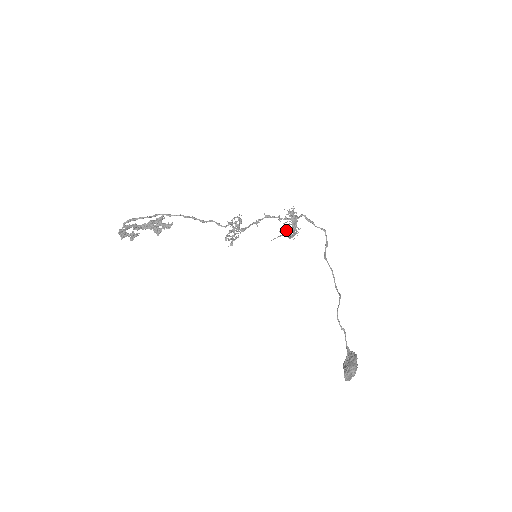
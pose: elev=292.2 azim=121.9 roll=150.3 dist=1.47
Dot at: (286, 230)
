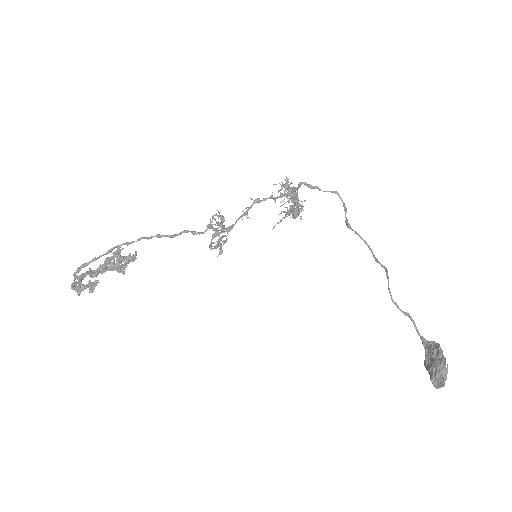
Dot at: (287, 210)
